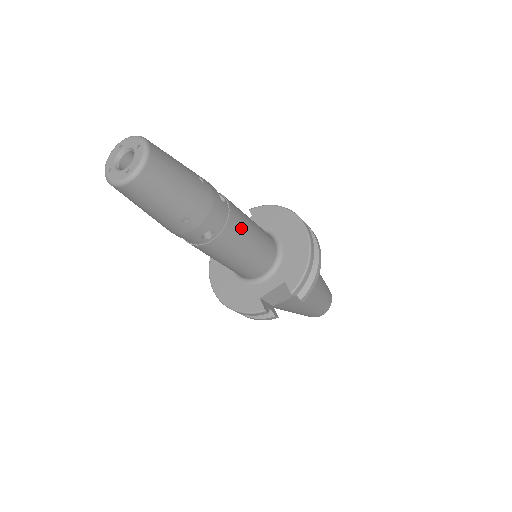
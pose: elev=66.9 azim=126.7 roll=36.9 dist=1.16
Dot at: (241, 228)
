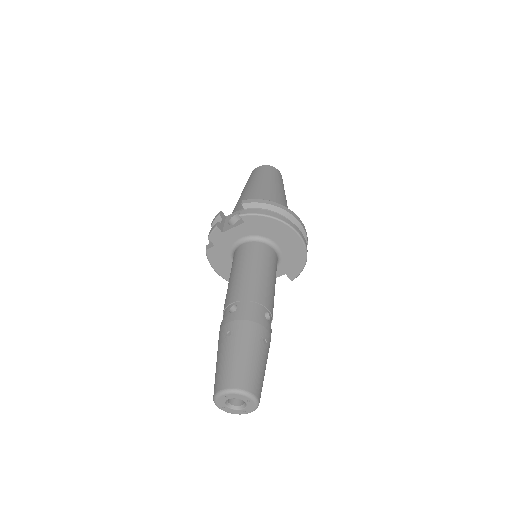
Dot at: (273, 305)
